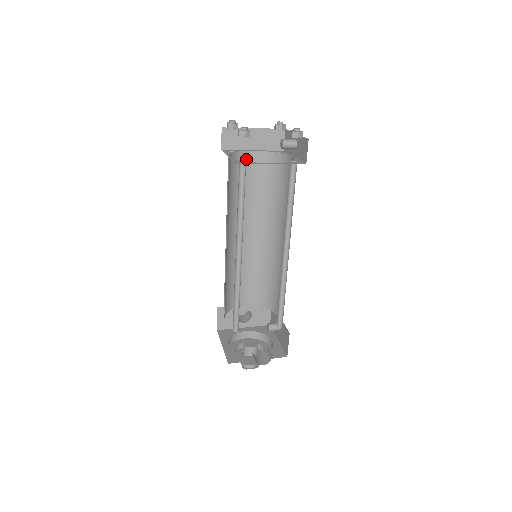
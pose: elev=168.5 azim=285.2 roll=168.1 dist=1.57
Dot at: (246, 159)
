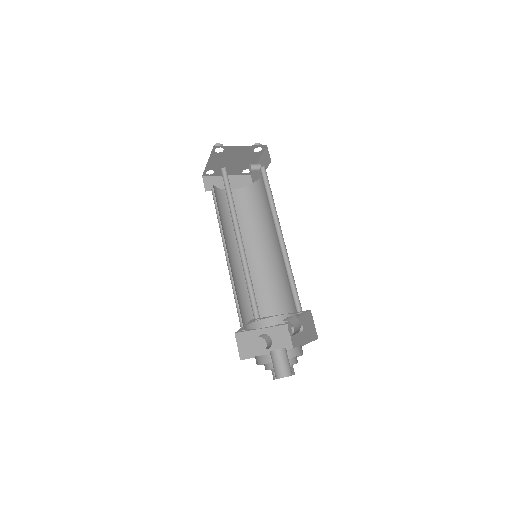
Dot at: (226, 195)
